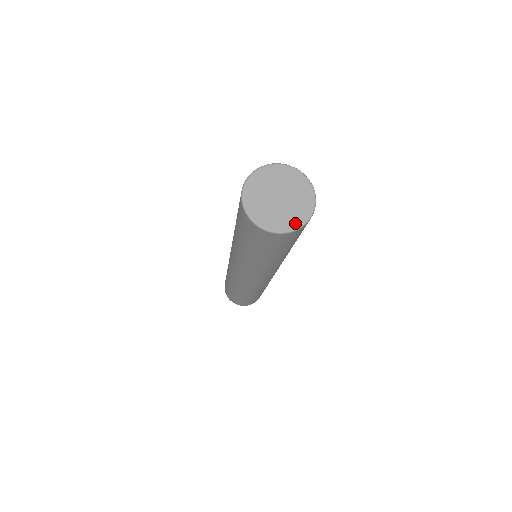
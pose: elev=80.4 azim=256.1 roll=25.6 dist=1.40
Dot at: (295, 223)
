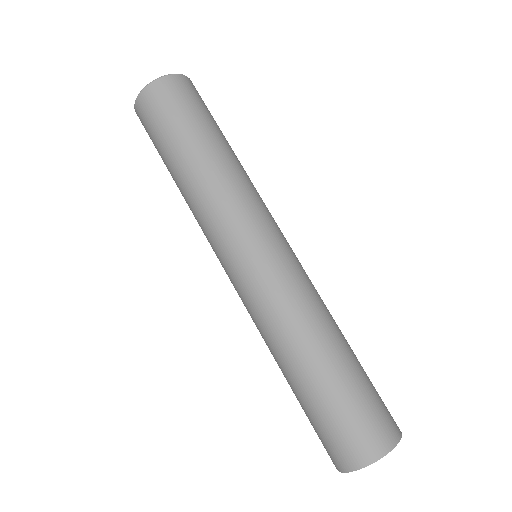
Dot at: occluded
